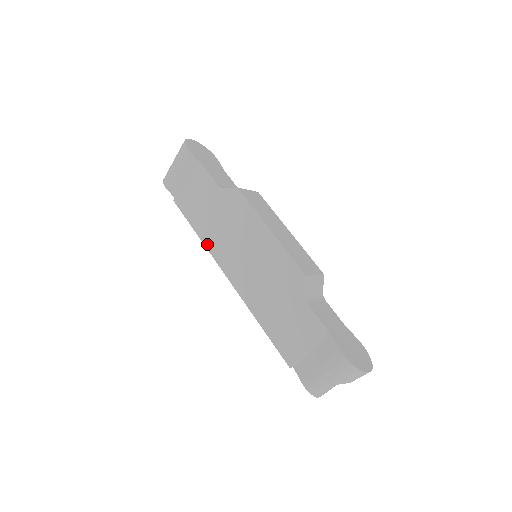
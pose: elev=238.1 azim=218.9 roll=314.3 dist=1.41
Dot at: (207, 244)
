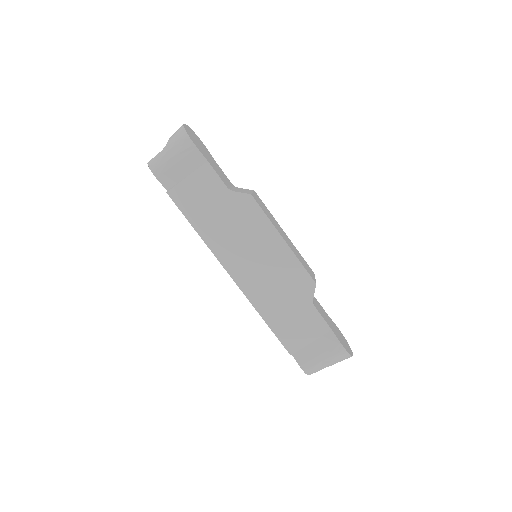
Dot at: (210, 244)
